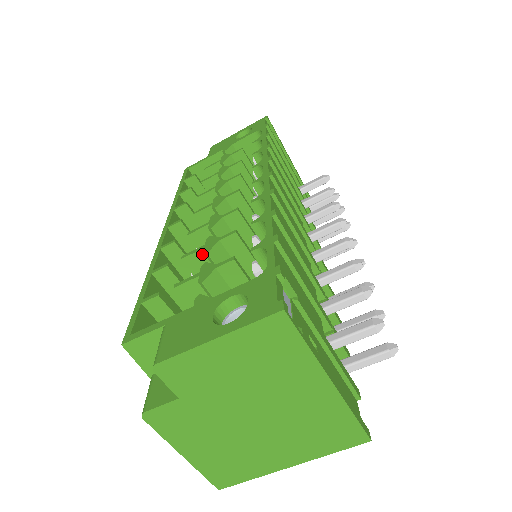
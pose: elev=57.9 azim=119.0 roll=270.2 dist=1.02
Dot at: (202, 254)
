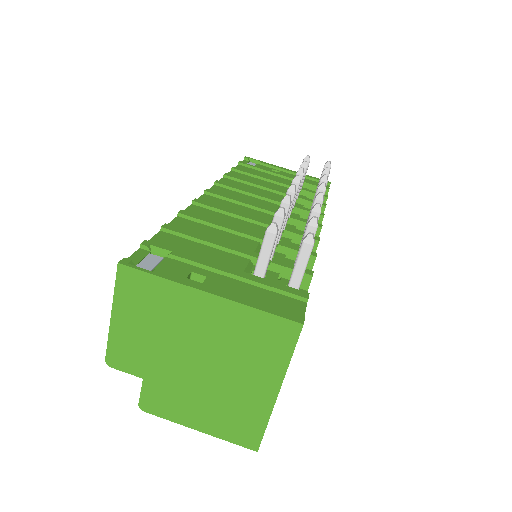
Dot at: occluded
